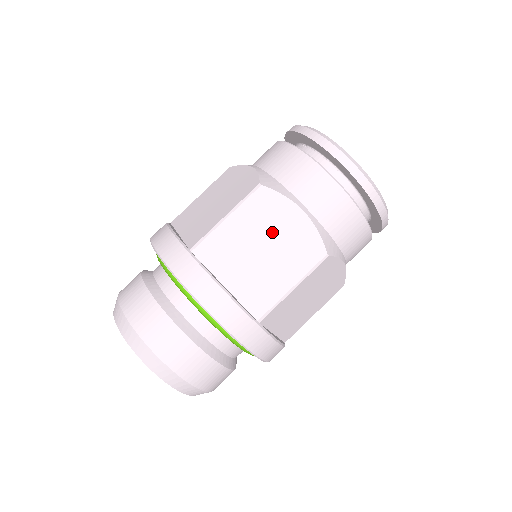
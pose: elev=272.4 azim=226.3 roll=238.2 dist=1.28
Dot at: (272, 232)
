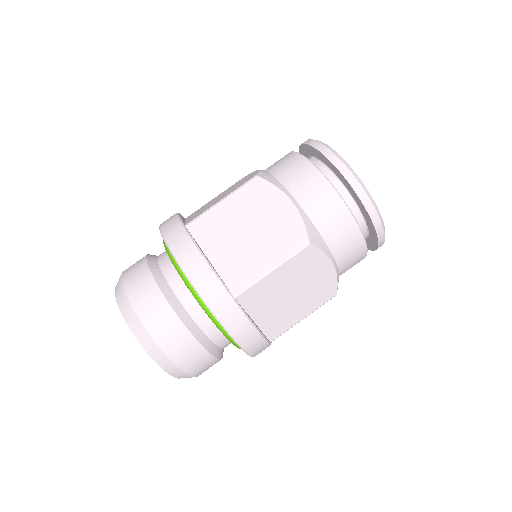
Dot at: (260, 217)
